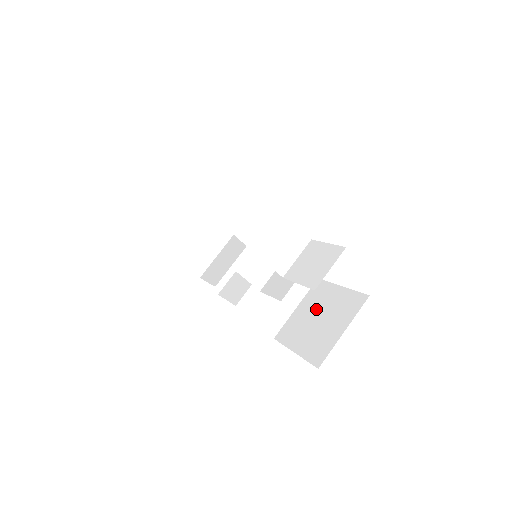
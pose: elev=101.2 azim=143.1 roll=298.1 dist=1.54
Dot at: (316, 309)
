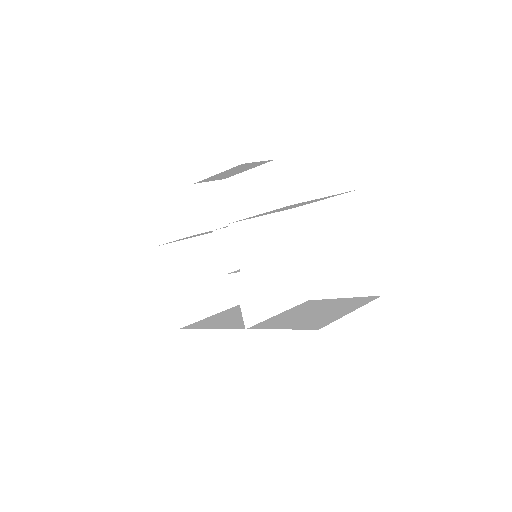
Dot at: occluded
